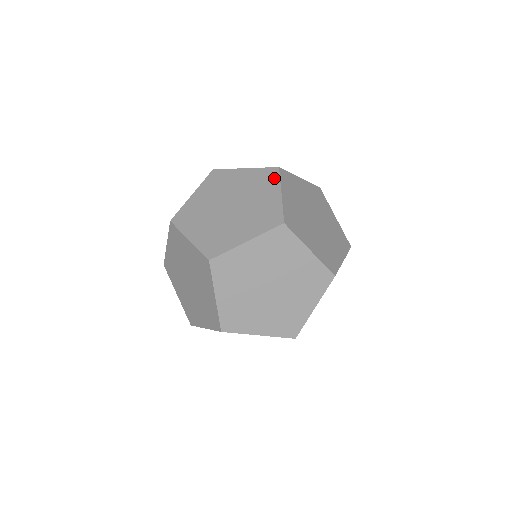
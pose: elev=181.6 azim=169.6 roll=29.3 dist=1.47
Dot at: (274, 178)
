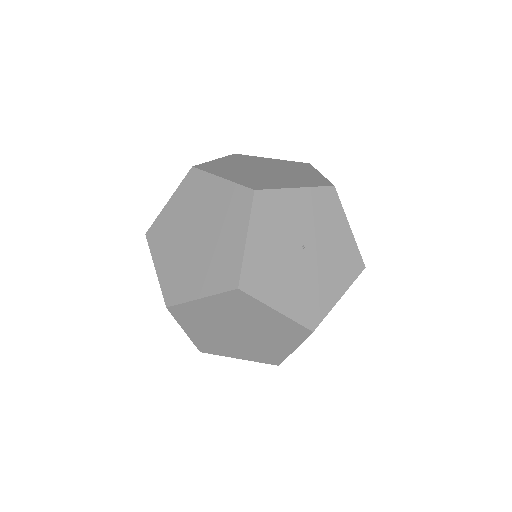
Dot at: occluded
